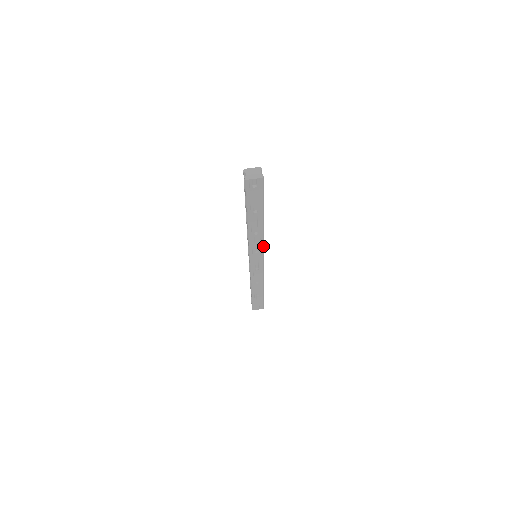
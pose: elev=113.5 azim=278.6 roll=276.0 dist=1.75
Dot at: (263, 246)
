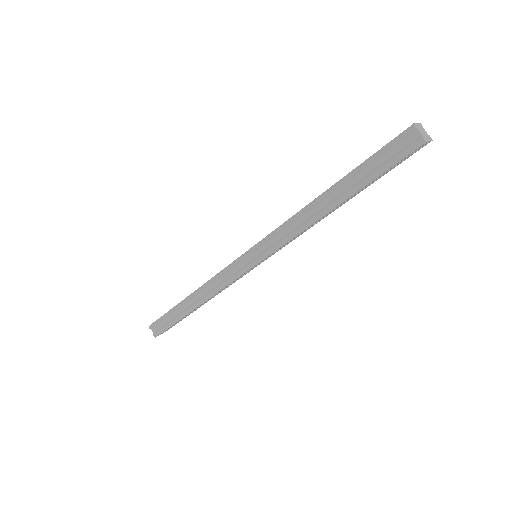
Dot at: (292, 240)
